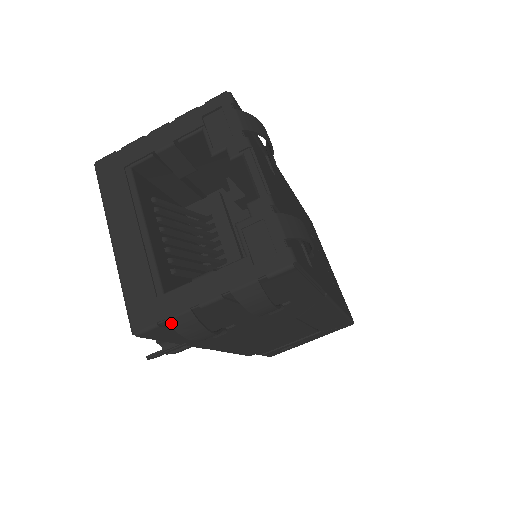
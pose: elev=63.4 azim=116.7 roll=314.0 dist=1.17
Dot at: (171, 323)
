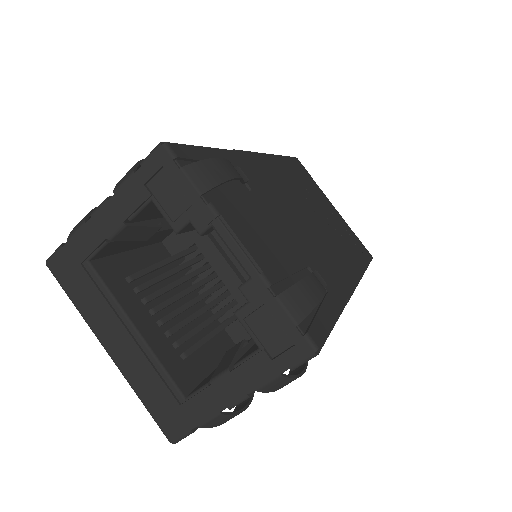
Dot at: (205, 426)
